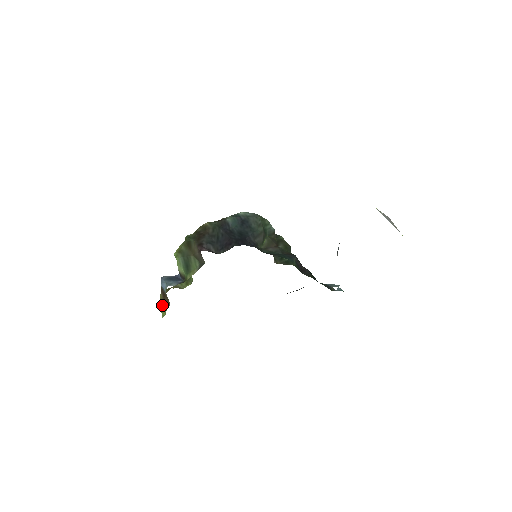
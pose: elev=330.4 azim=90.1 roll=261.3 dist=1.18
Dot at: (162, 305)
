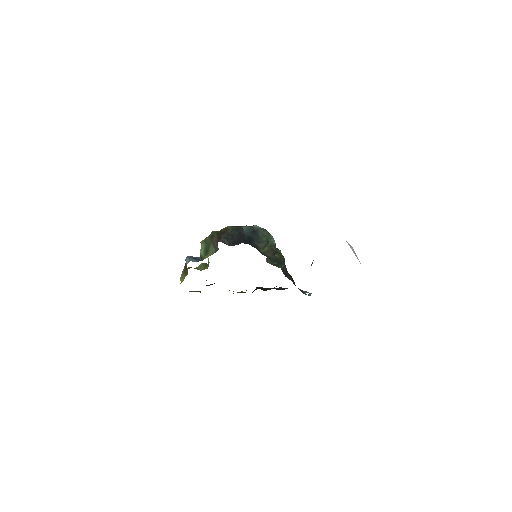
Dot at: (182, 275)
